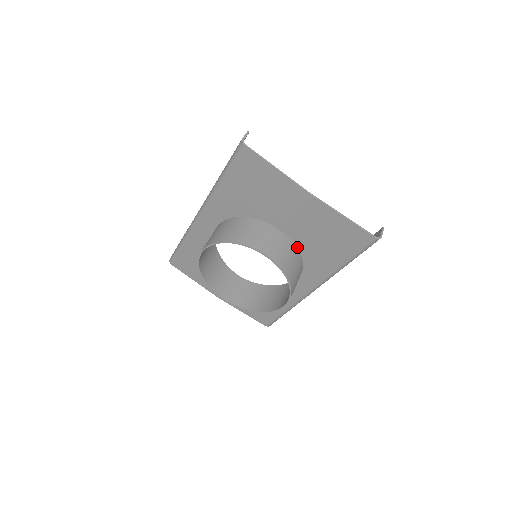
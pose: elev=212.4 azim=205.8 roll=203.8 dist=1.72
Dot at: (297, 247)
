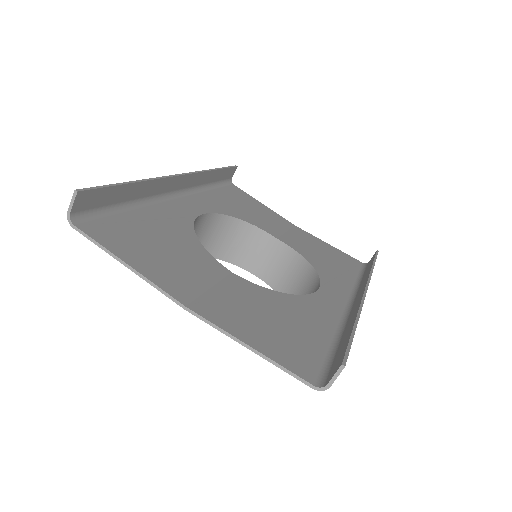
Dot at: (269, 293)
